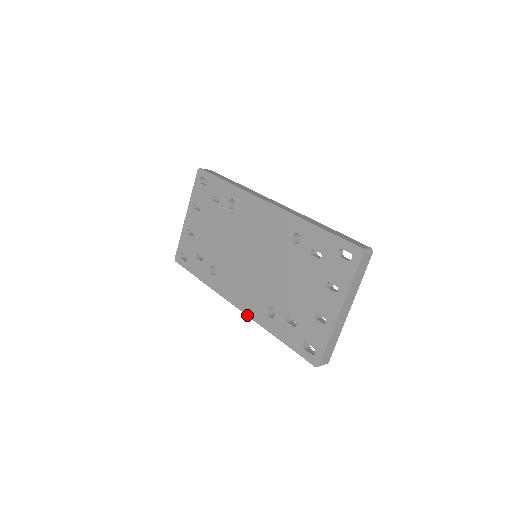
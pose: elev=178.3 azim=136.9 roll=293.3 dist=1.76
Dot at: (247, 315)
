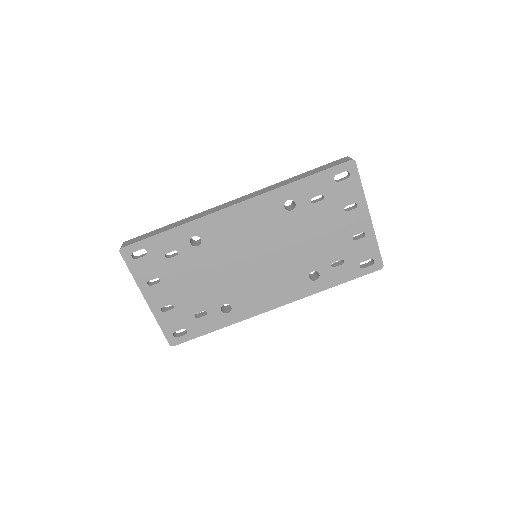
Dot at: occluded
